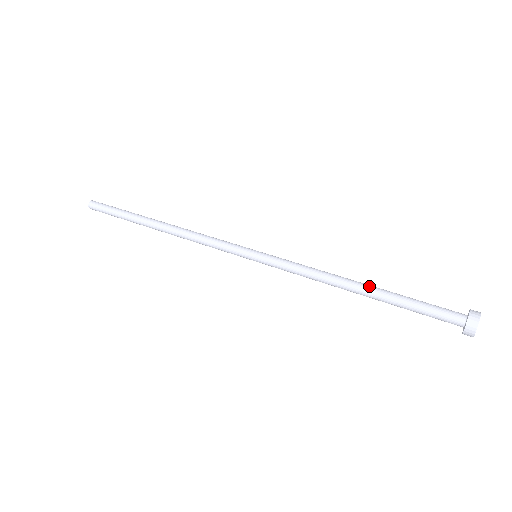
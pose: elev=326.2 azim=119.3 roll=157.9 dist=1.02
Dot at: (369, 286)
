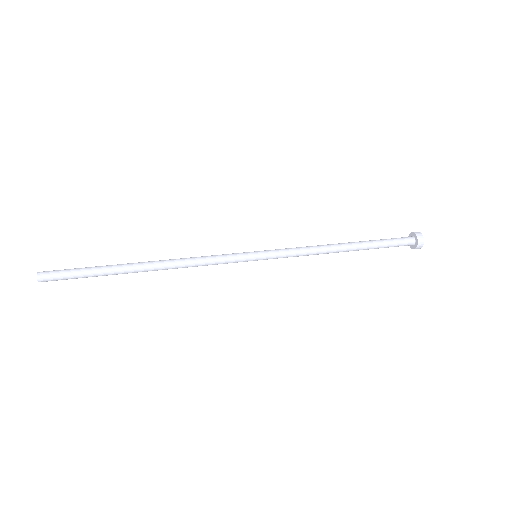
Dot at: (351, 243)
